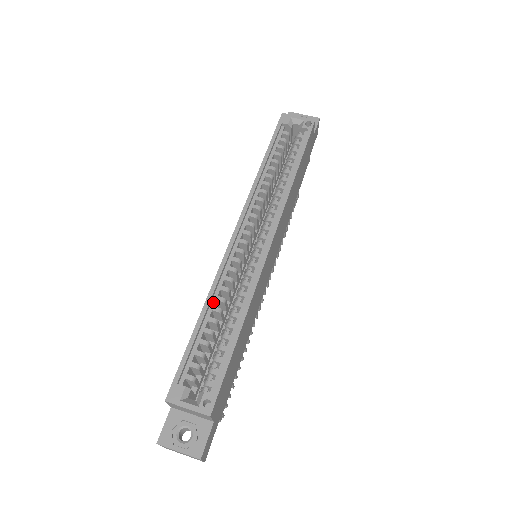
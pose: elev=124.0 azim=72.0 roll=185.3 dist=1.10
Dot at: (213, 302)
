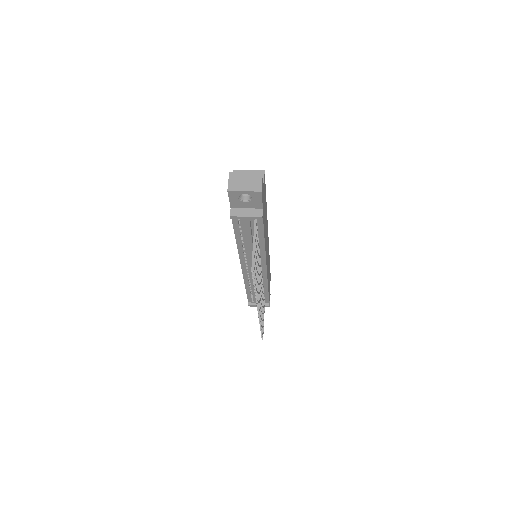
Dot at: occluded
